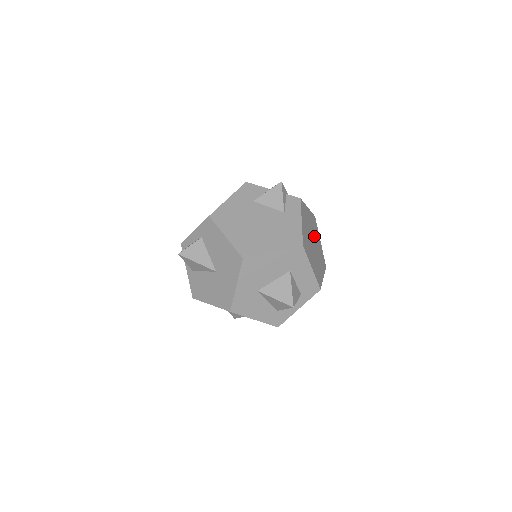
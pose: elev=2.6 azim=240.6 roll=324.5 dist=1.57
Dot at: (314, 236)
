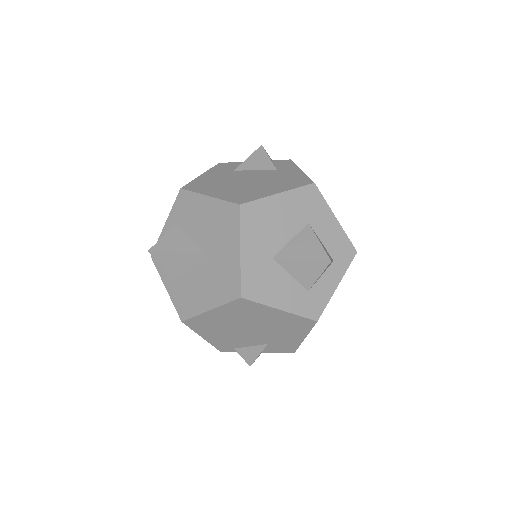
Dot at: occluded
